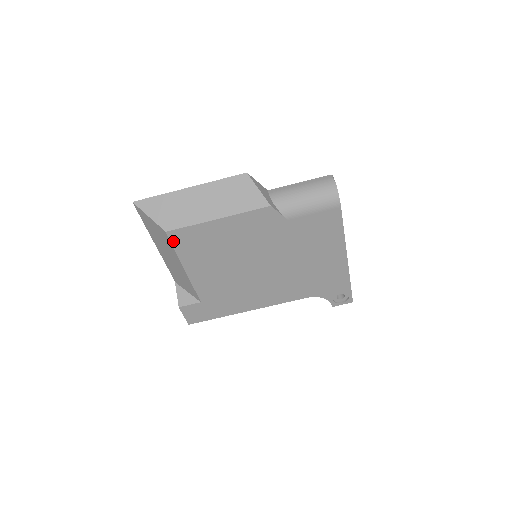
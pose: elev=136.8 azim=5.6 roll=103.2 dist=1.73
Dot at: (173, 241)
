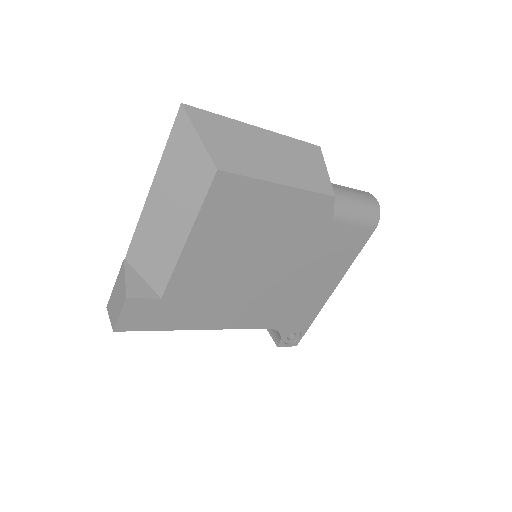
Dot at: (212, 189)
